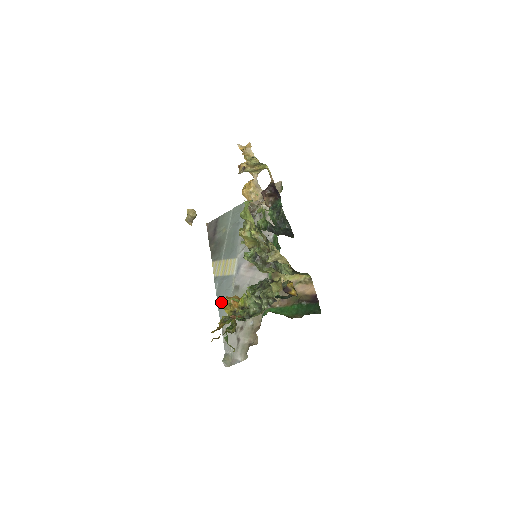
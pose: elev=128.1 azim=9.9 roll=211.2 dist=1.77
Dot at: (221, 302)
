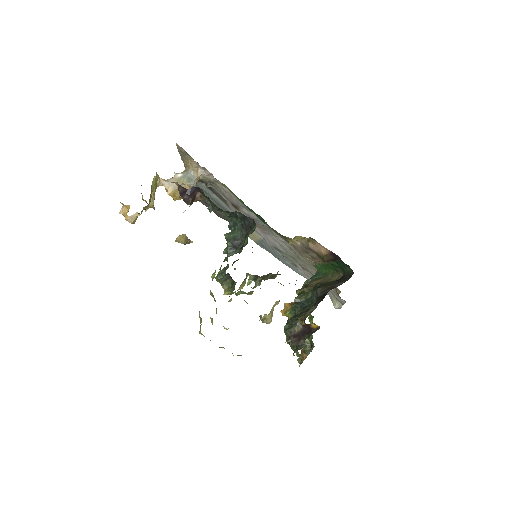
Dot at: (282, 261)
